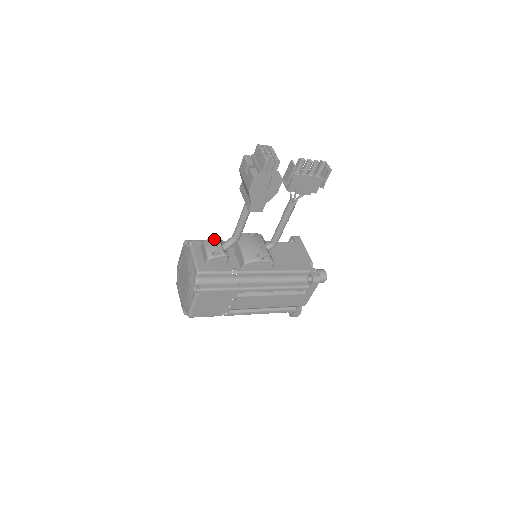
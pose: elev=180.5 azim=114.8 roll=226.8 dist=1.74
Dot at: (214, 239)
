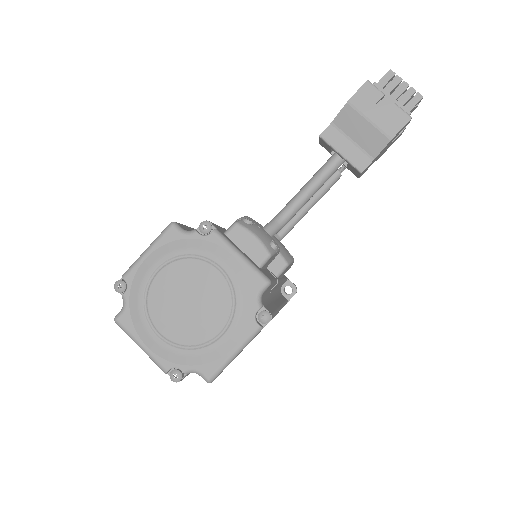
Dot at: (250, 220)
